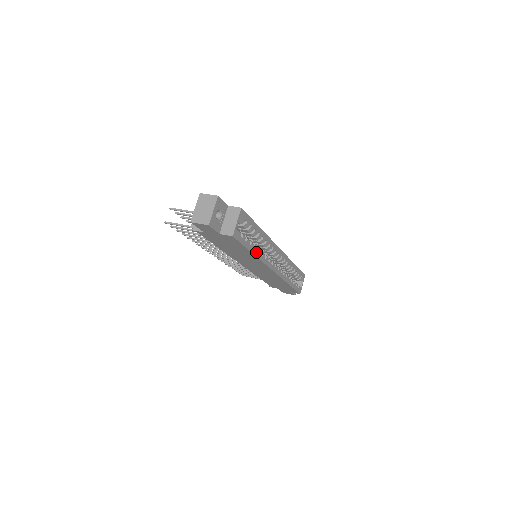
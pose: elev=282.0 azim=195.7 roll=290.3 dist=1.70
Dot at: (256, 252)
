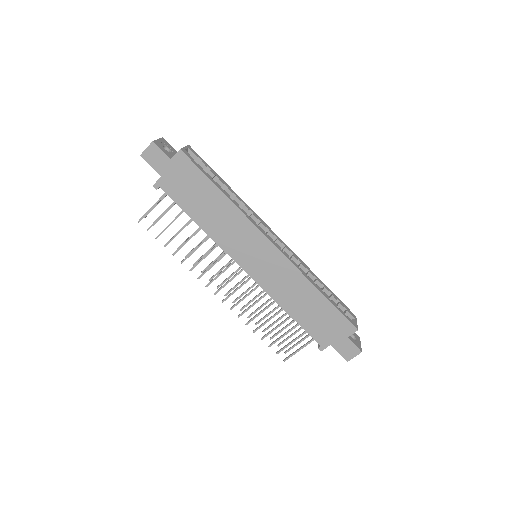
Dot at: (228, 196)
